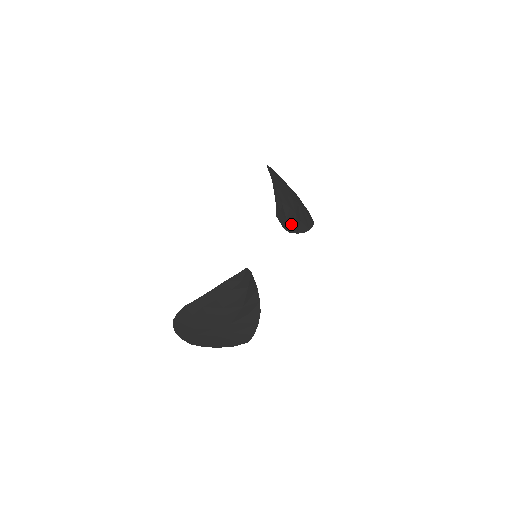
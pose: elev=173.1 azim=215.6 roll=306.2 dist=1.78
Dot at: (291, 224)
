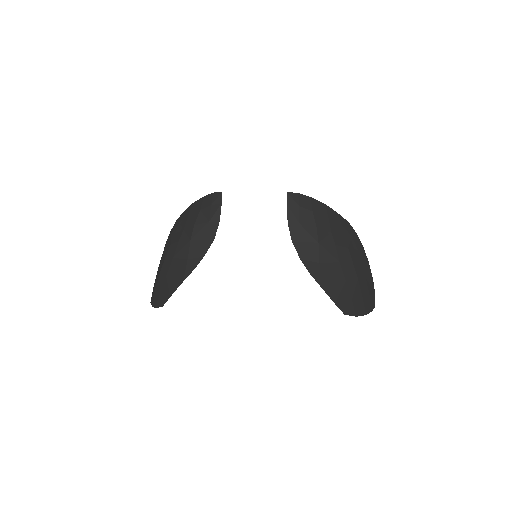
Dot at: (303, 241)
